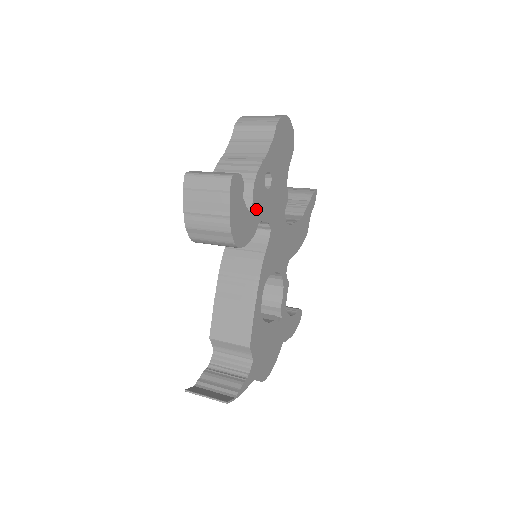
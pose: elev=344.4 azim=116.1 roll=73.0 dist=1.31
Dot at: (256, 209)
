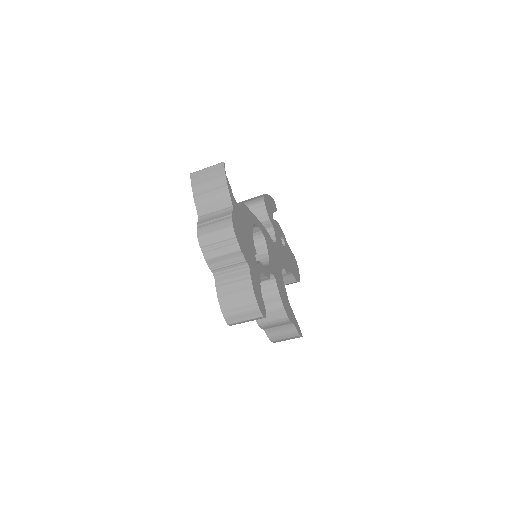
Dot at: (275, 225)
